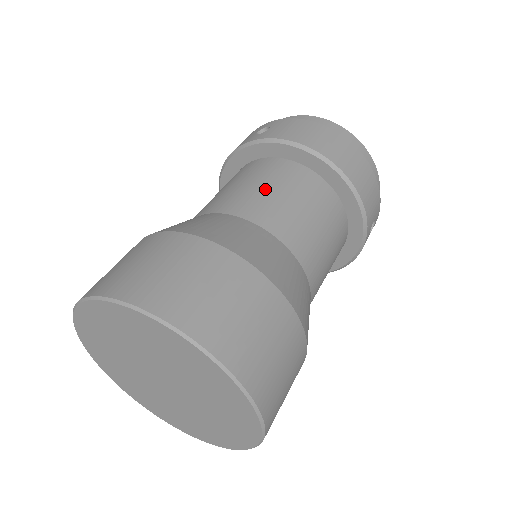
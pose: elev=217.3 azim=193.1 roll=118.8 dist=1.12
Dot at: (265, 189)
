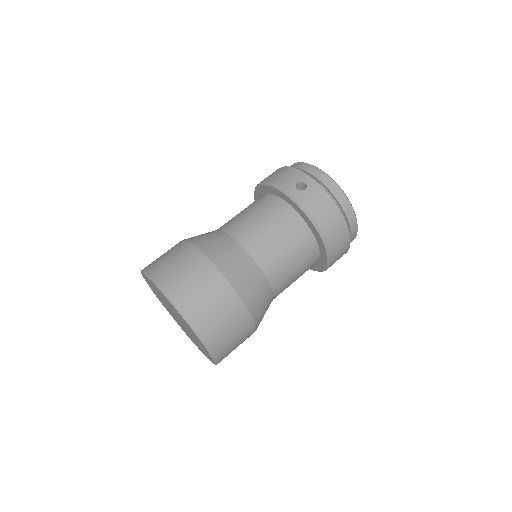
Dot at: (278, 242)
